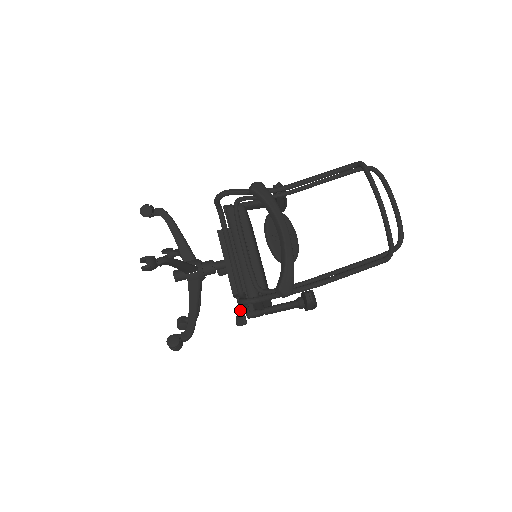
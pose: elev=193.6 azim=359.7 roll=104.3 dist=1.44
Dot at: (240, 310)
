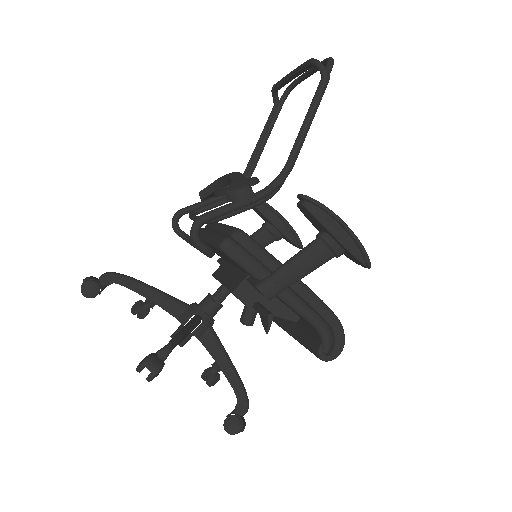
Dot at: (259, 311)
